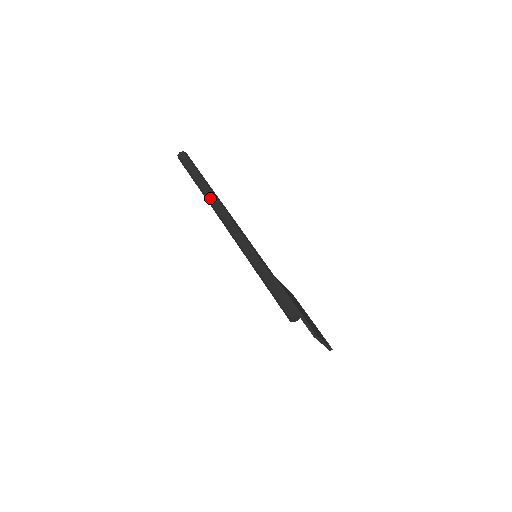
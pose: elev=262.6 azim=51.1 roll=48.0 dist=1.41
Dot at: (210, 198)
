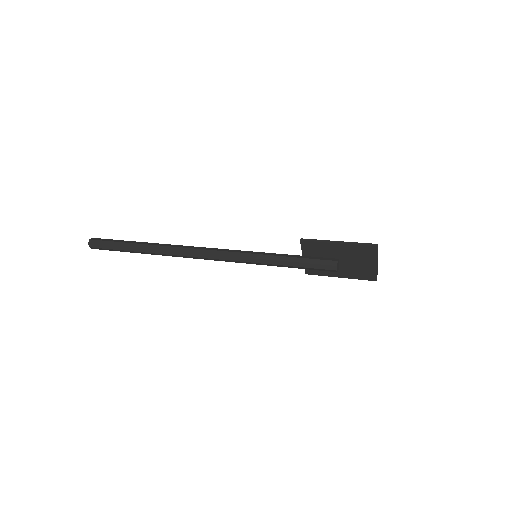
Dot at: (165, 247)
